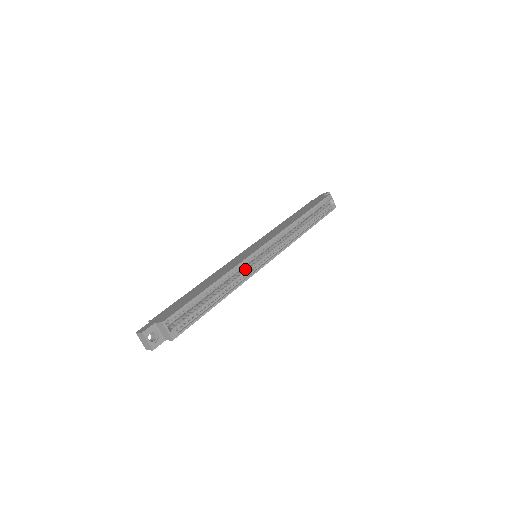
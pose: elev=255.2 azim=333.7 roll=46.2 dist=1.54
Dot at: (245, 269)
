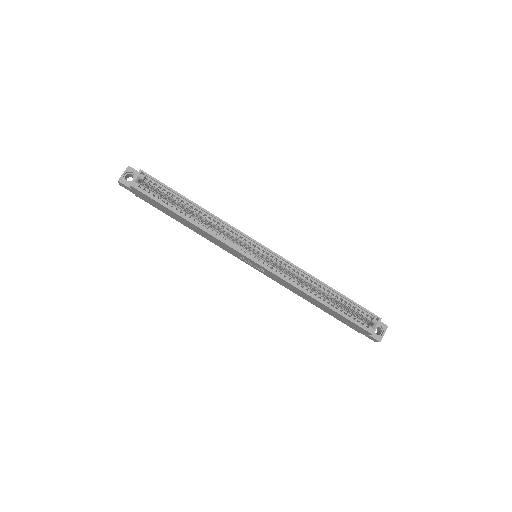
Dot at: occluded
